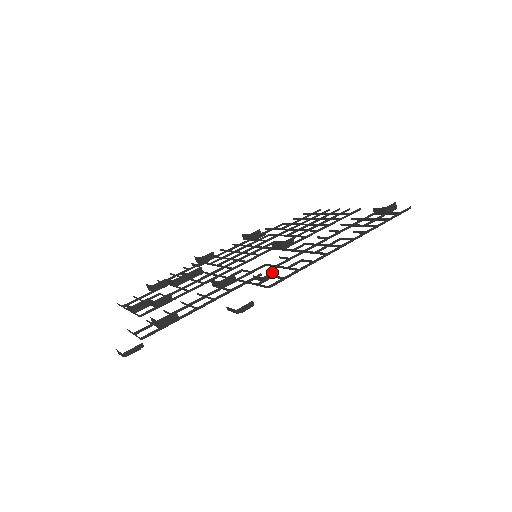
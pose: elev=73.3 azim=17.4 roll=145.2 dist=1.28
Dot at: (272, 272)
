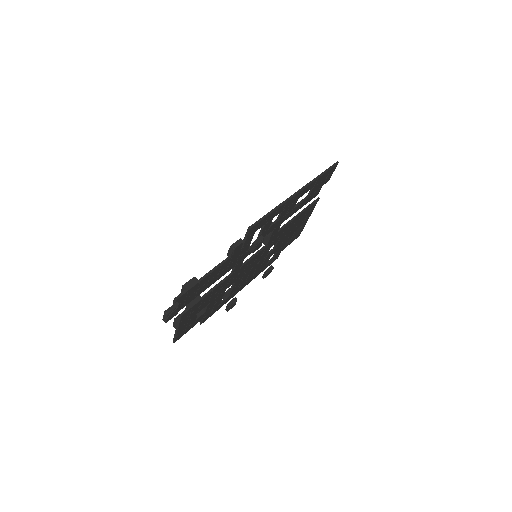
Dot at: (259, 238)
